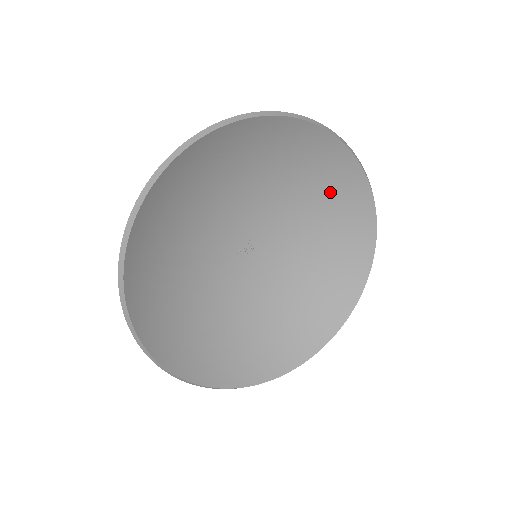
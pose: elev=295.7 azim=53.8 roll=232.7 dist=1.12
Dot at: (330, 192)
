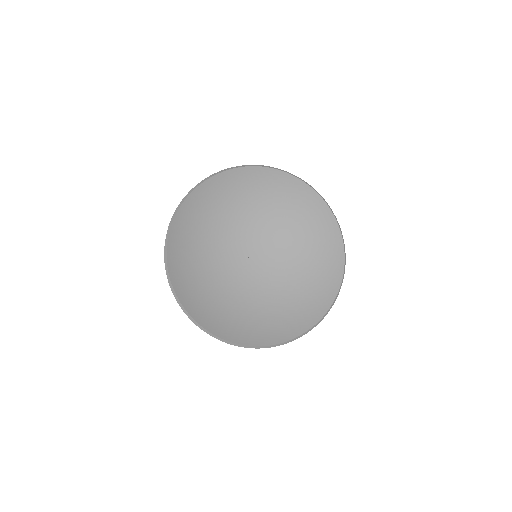
Dot at: (252, 191)
